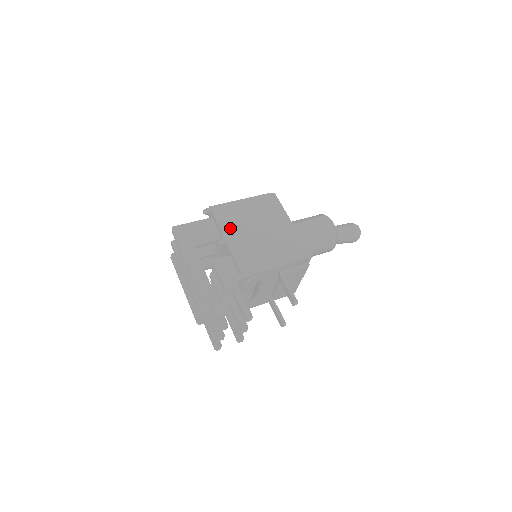
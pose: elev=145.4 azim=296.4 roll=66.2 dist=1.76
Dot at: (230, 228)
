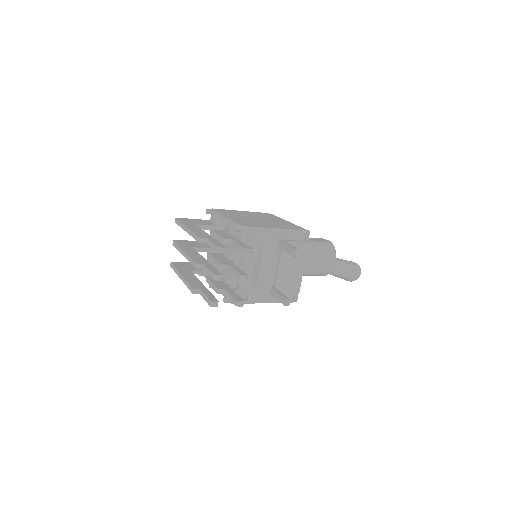
Dot at: (230, 215)
